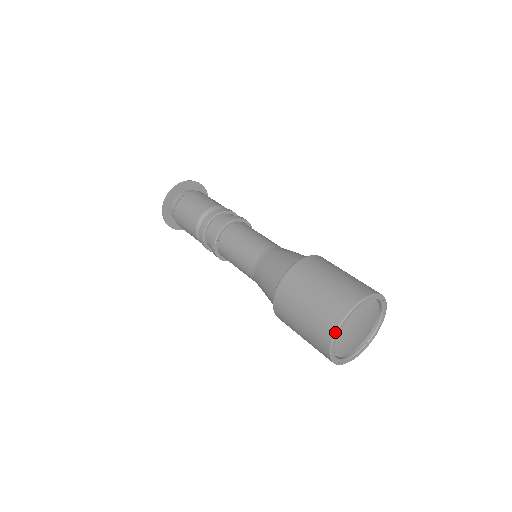
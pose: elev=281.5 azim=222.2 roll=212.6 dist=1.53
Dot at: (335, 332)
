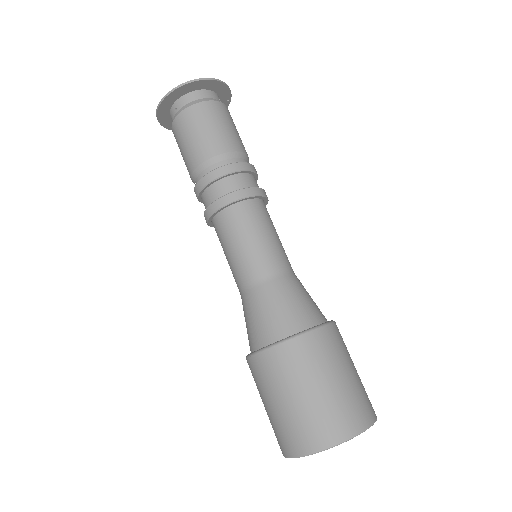
Dot at: (320, 450)
